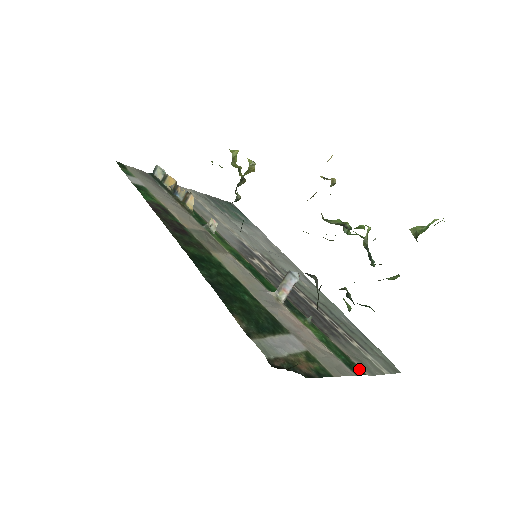
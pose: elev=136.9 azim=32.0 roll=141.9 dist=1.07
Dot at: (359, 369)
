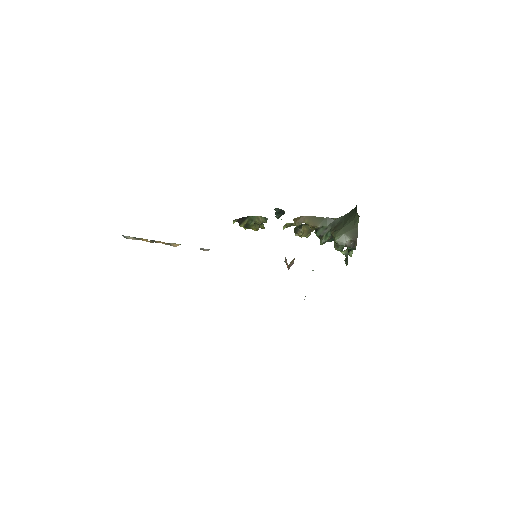
Dot at: occluded
